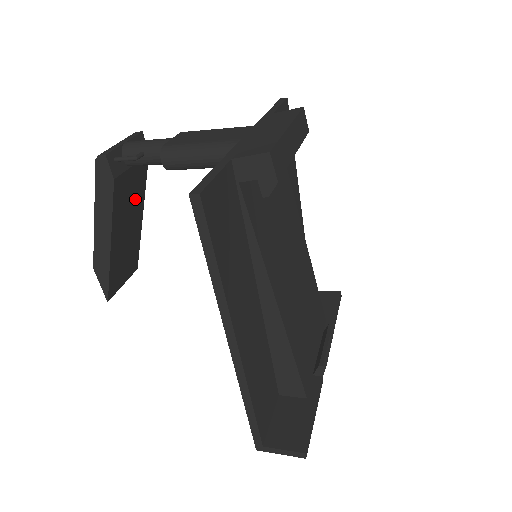
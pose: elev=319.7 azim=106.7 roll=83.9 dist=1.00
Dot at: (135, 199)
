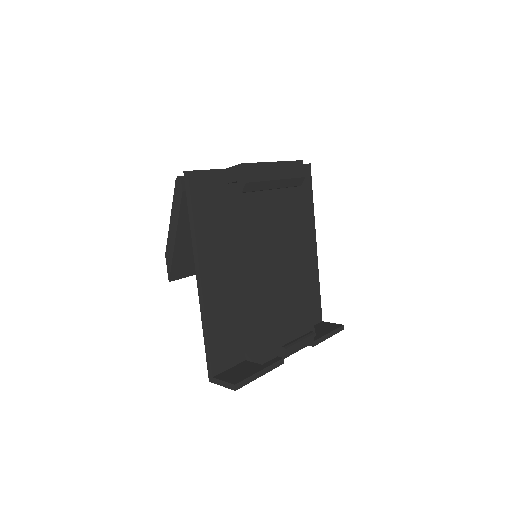
Dot at: occluded
